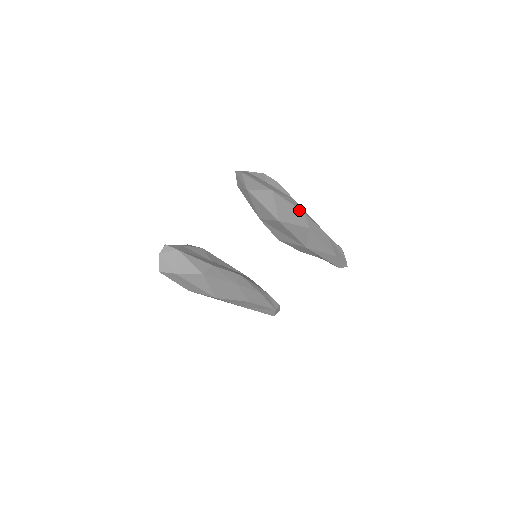
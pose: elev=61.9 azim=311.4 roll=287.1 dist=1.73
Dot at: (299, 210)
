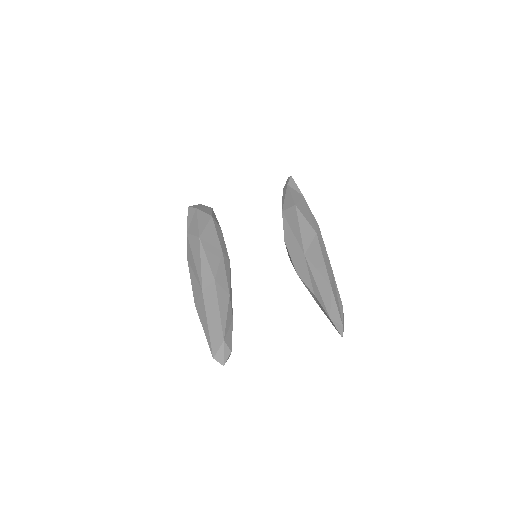
Dot at: (316, 221)
